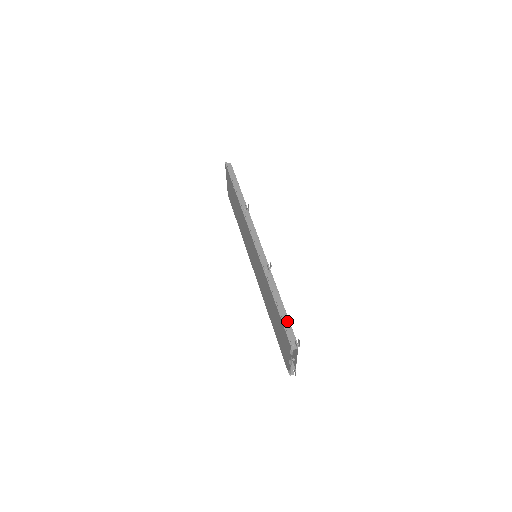
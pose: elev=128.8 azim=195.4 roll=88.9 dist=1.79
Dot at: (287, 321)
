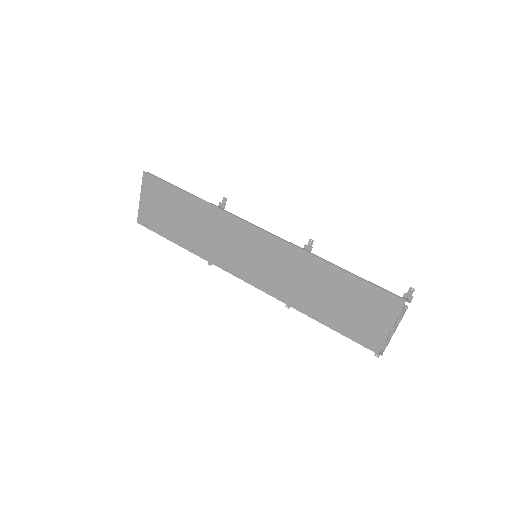
Dot at: occluded
